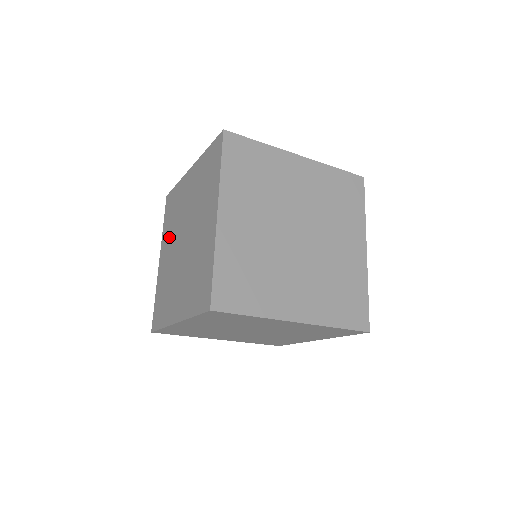
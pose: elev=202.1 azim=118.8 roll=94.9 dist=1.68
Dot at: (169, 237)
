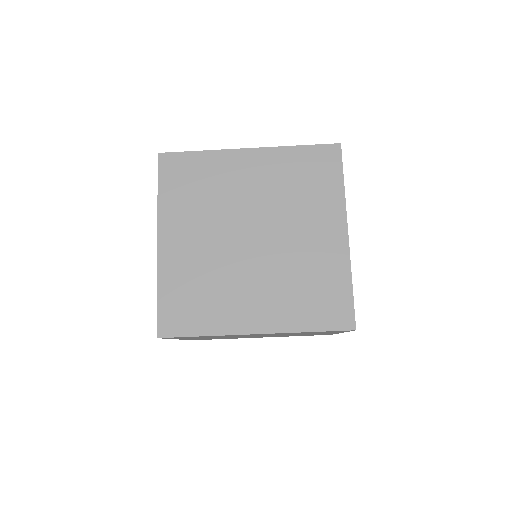
Dot at: occluded
